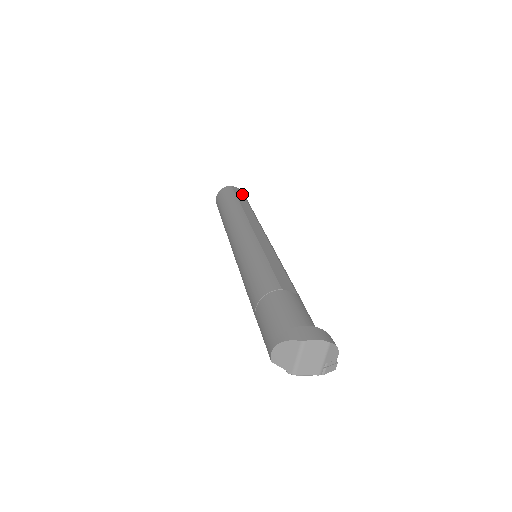
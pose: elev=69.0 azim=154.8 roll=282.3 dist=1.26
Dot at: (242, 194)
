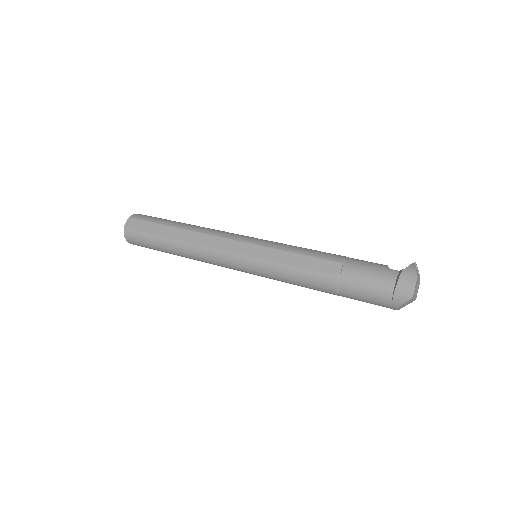
Dot at: (143, 222)
